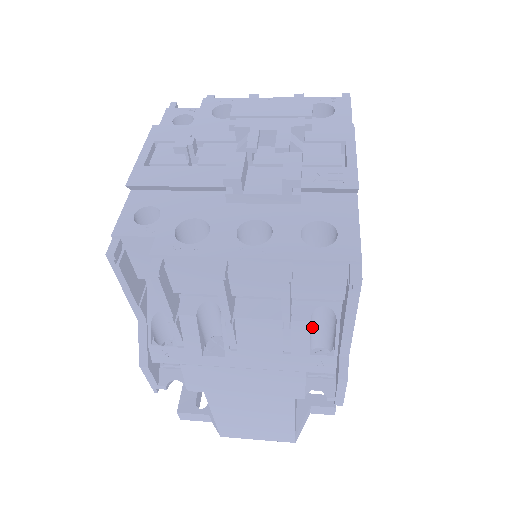
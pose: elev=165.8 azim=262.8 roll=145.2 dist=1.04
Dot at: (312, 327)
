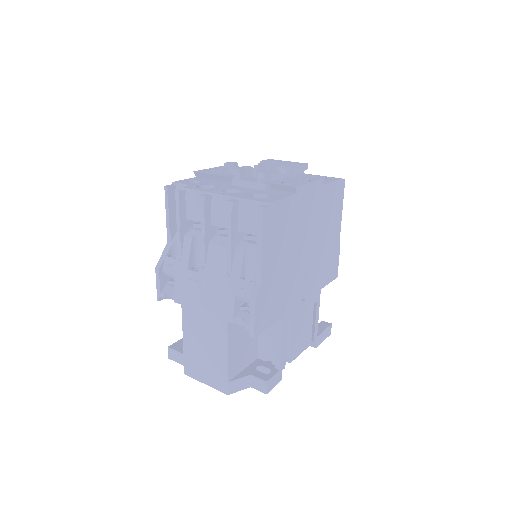
Dot at: (248, 264)
